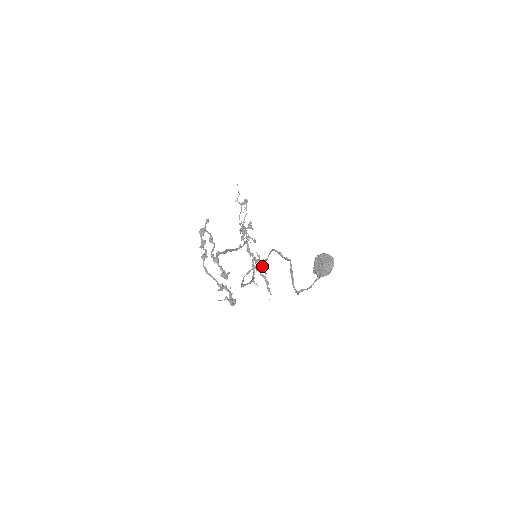
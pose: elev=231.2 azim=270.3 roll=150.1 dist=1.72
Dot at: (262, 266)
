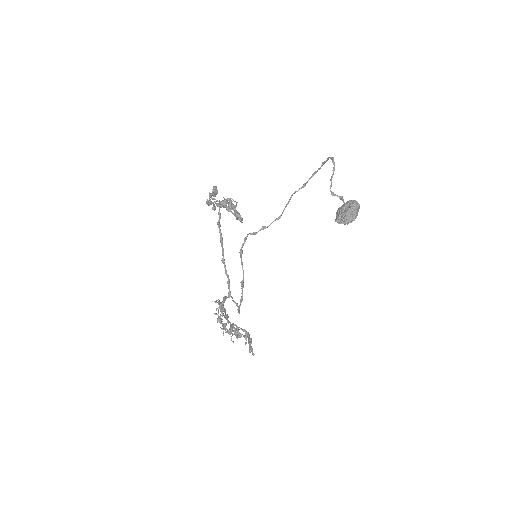
Dot at: (242, 334)
